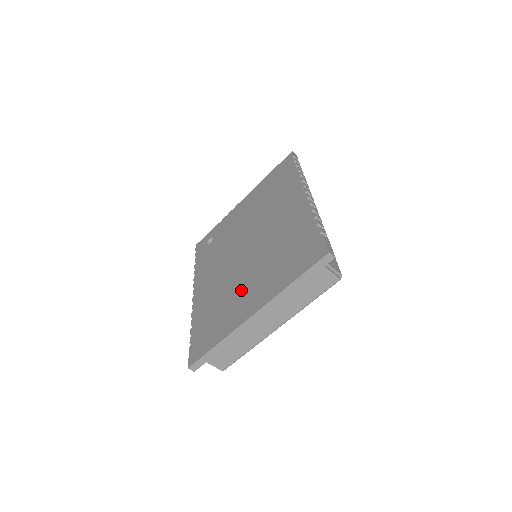
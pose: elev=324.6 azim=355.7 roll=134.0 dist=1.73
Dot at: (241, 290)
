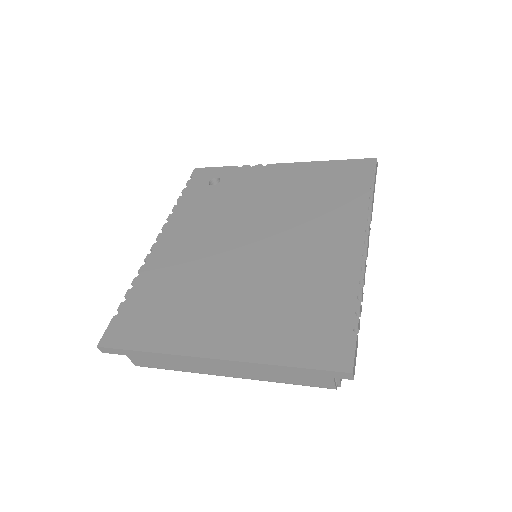
Dot at: (216, 302)
